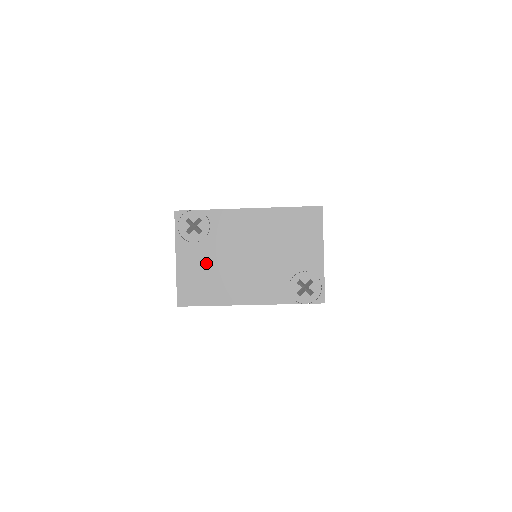
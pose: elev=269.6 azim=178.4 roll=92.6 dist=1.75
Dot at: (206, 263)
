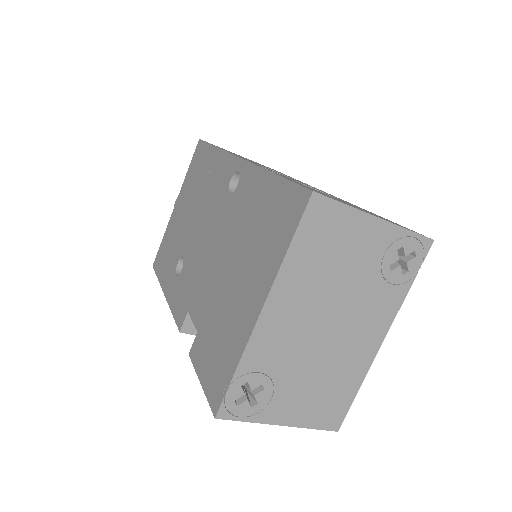
Dot at: (306, 387)
